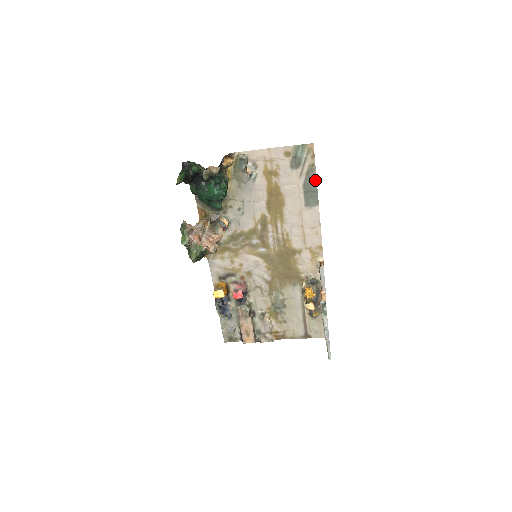
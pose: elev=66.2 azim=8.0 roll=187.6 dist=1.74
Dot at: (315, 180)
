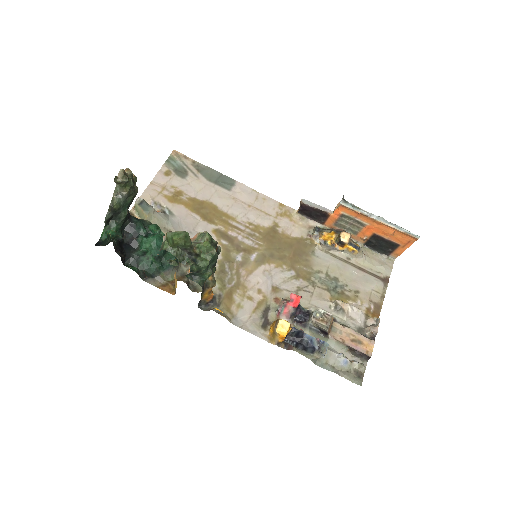
Dot at: (209, 169)
